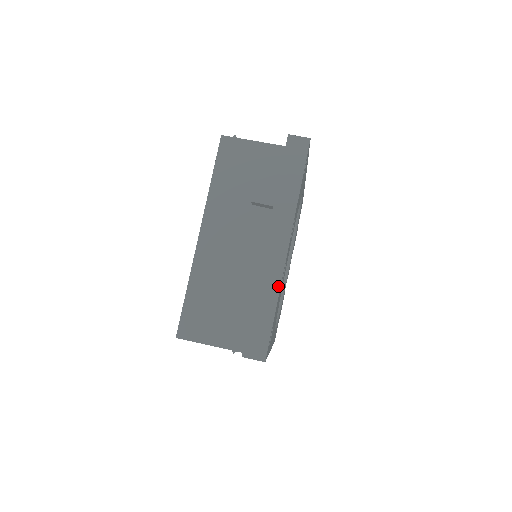
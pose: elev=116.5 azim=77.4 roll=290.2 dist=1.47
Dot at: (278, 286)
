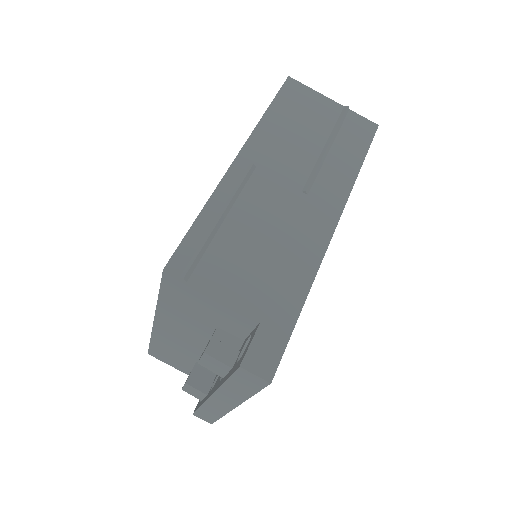
Dot at: (222, 414)
